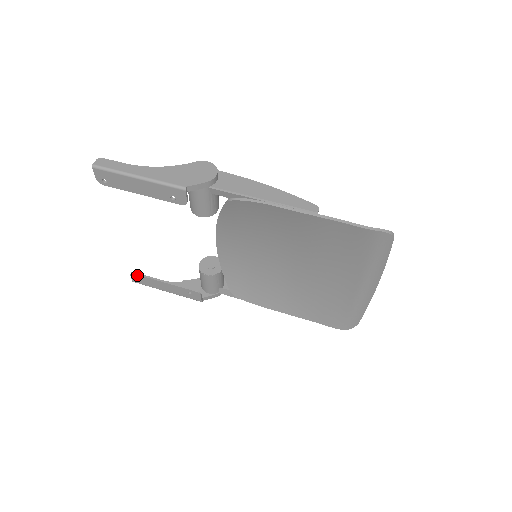
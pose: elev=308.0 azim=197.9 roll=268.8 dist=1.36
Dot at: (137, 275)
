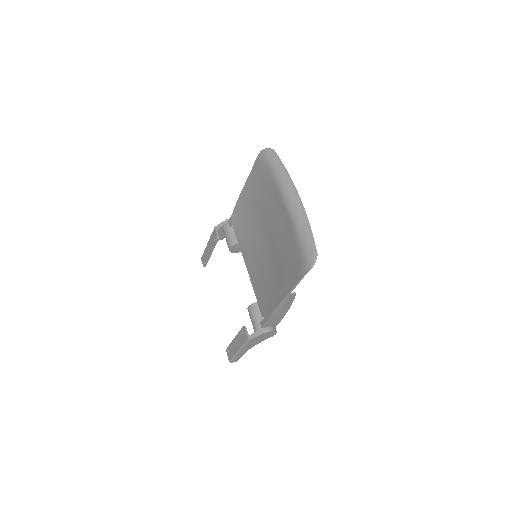
Dot at: (228, 348)
